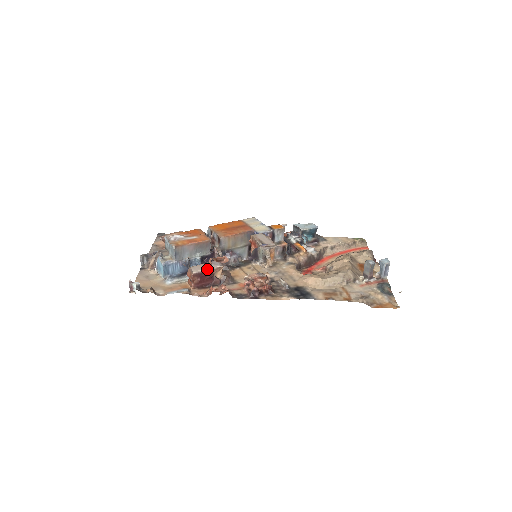
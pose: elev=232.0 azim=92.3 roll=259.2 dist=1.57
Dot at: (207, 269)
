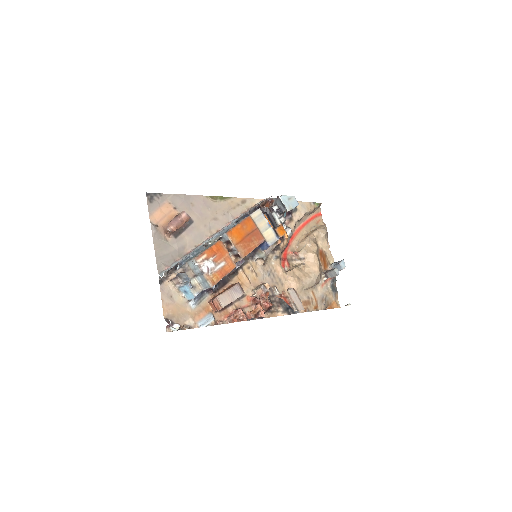
Dot at: occluded
